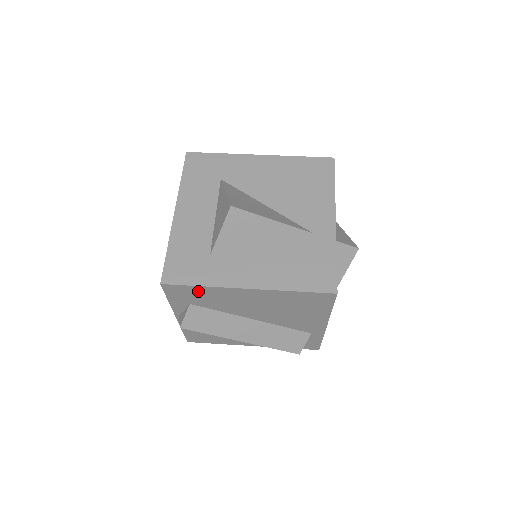
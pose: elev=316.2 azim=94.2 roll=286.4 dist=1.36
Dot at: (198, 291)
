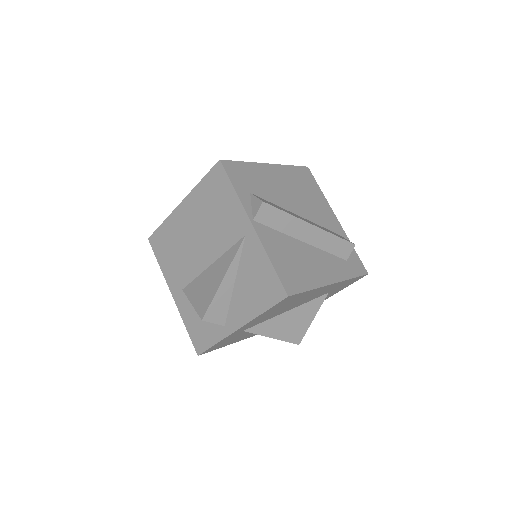
Dot at: (246, 170)
